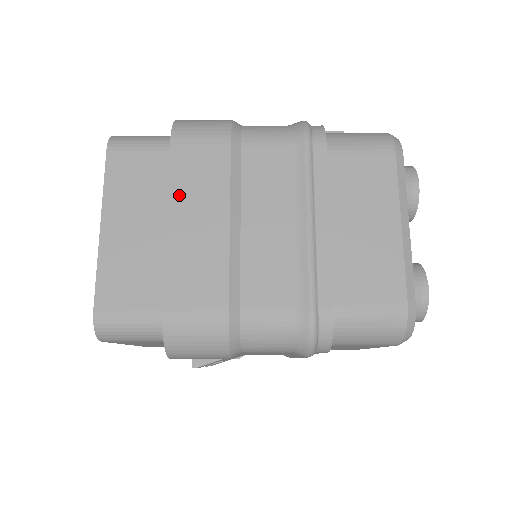
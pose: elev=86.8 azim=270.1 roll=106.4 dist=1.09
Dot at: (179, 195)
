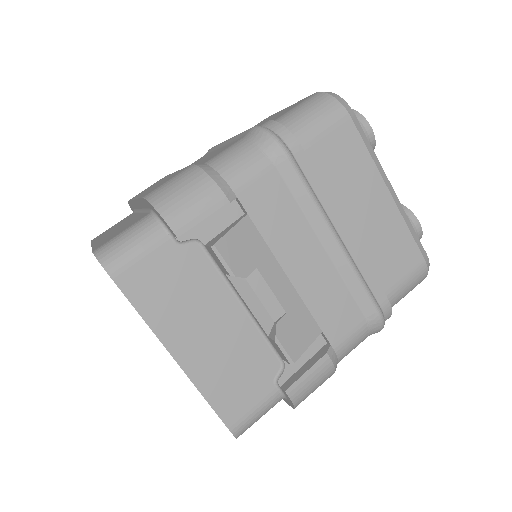
Dot at: occluded
